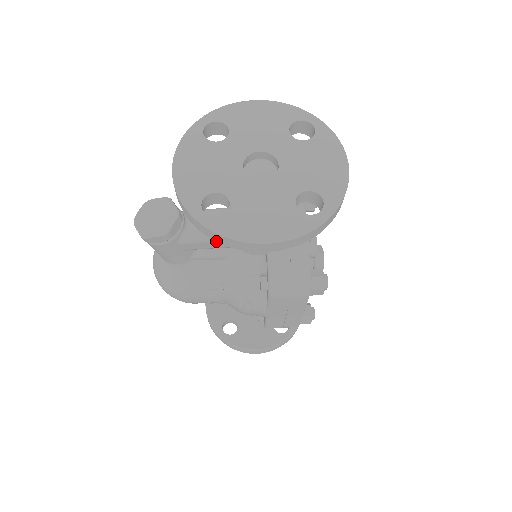
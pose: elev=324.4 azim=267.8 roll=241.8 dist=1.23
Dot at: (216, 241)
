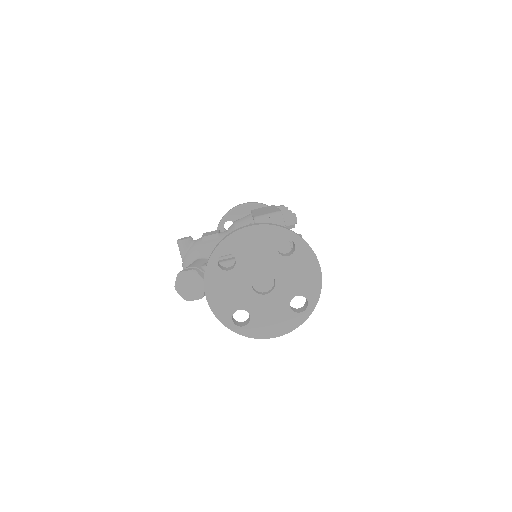
Dot at: occluded
